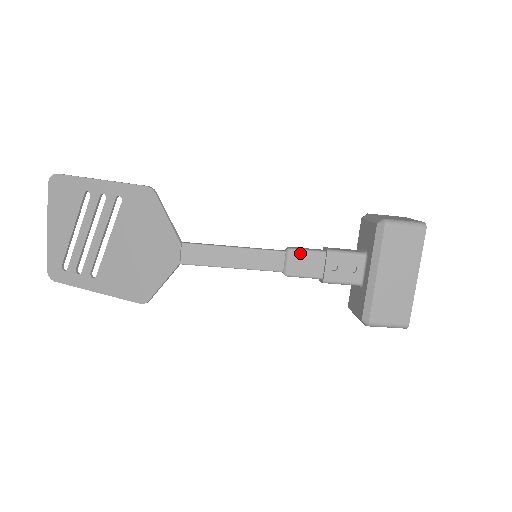
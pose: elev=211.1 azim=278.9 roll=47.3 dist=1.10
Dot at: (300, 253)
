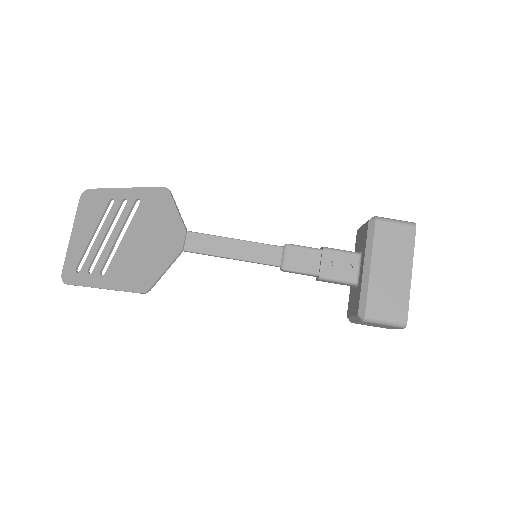
Dot at: (297, 248)
